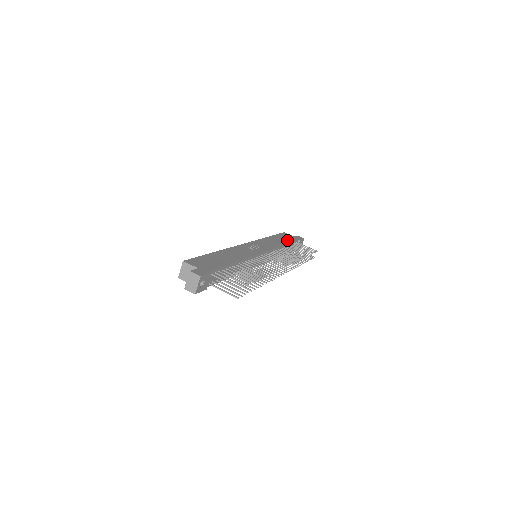
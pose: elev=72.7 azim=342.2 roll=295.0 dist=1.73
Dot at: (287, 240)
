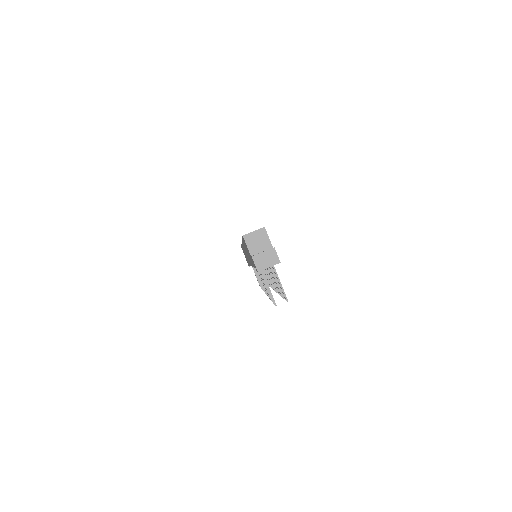
Dot at: occluded
